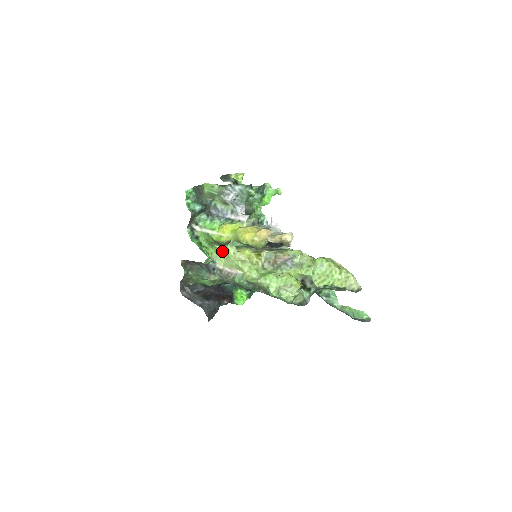
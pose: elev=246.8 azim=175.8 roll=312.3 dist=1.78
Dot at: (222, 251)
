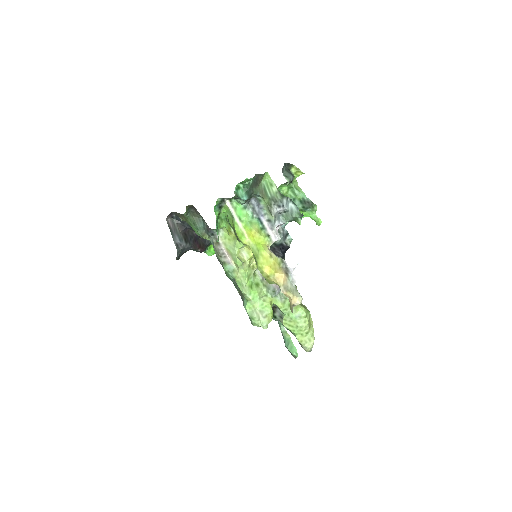
Dot at: (233, 234)
